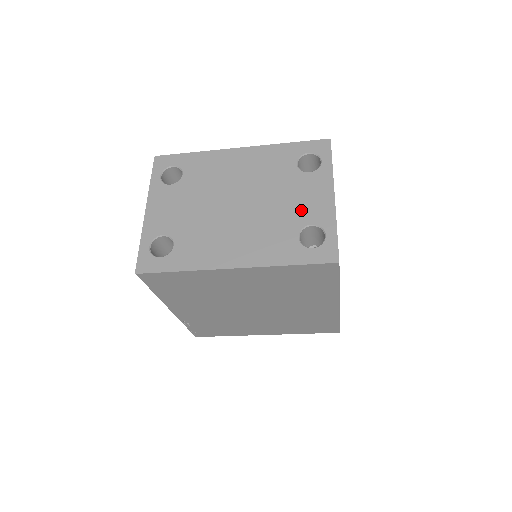
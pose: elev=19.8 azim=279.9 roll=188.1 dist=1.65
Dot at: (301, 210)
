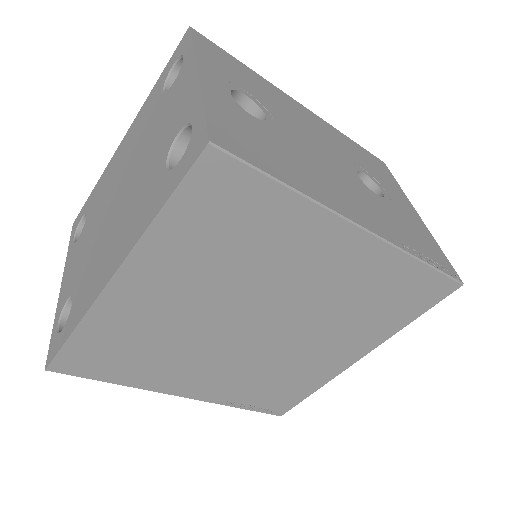
Dot at: (167, 131)
